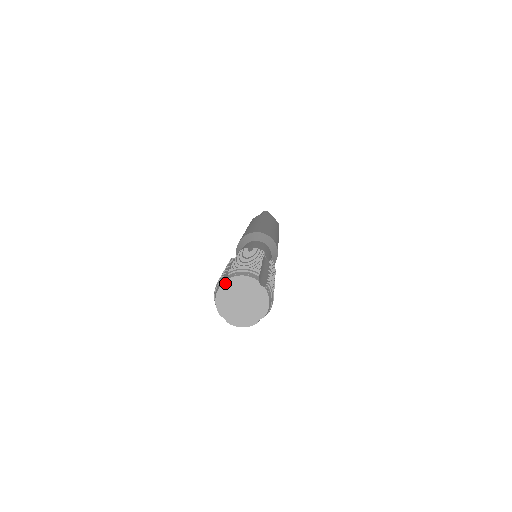
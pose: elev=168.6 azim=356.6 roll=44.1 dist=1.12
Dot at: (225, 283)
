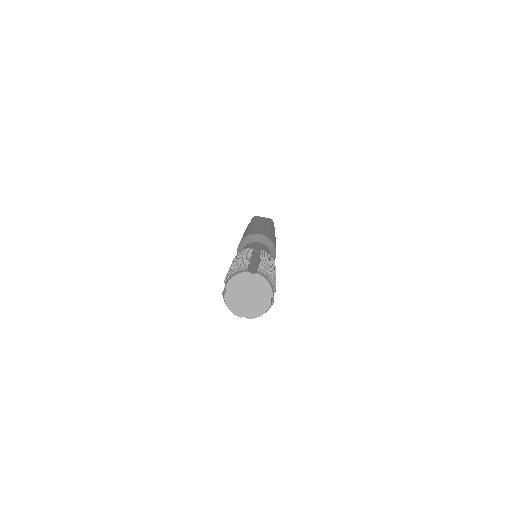
Dot at: (226, 291)
